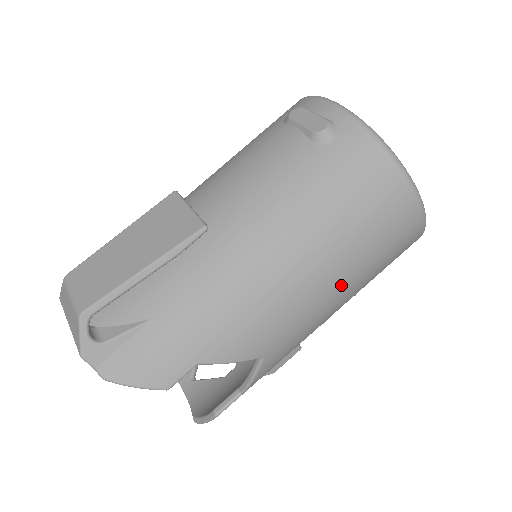
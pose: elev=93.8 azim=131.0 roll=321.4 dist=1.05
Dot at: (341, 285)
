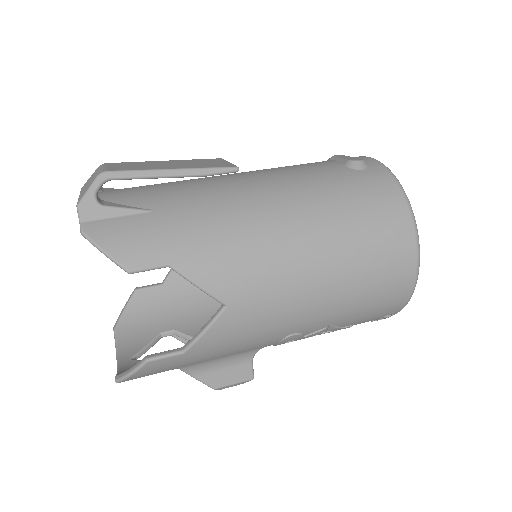
Dot at: (325, 280)
